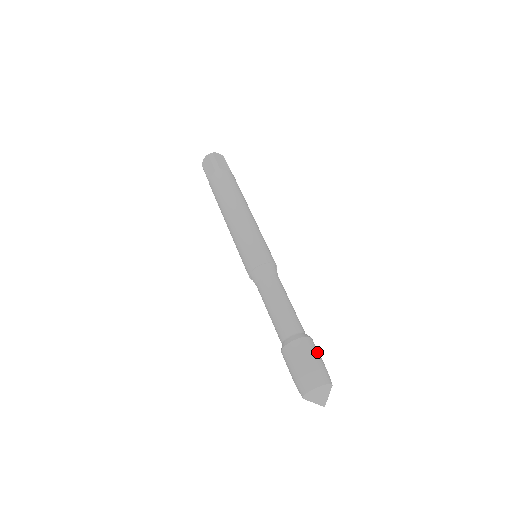
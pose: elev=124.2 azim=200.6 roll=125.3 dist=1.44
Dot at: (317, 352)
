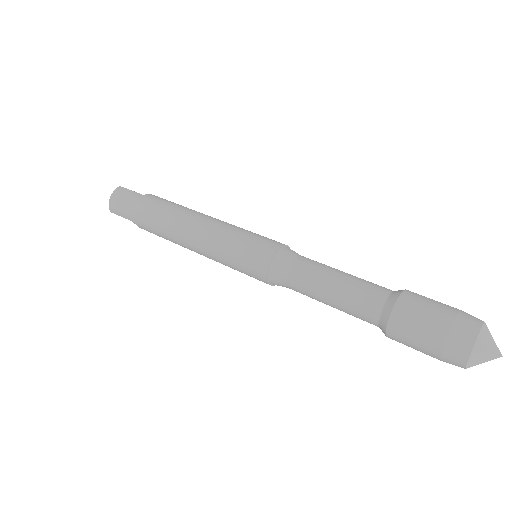
Dot at: occluded
